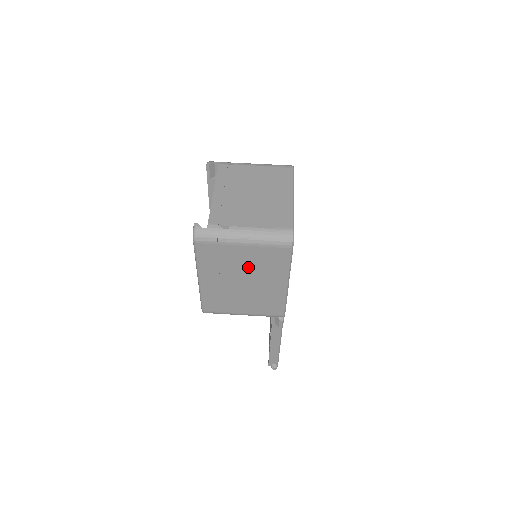
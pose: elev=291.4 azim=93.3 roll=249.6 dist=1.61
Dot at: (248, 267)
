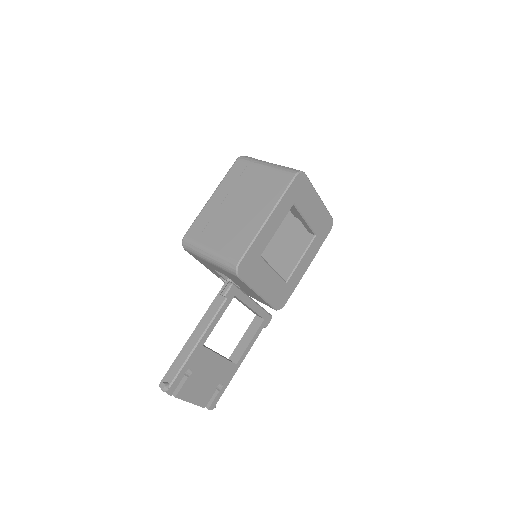
Dot at: (252, 190)
